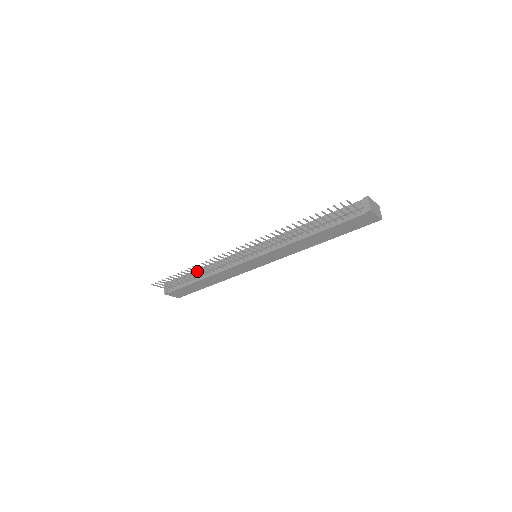
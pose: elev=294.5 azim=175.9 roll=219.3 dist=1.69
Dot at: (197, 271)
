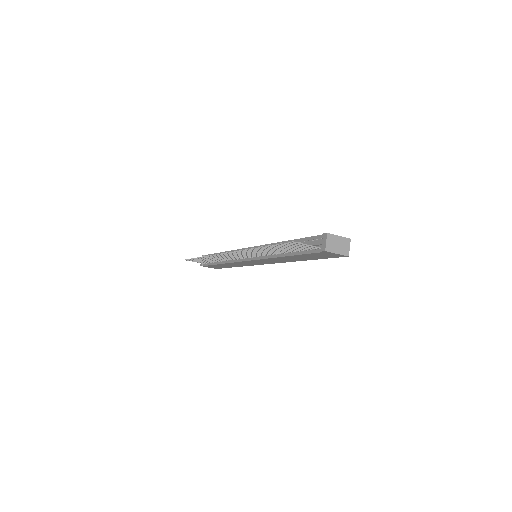
Dot at: occluded
